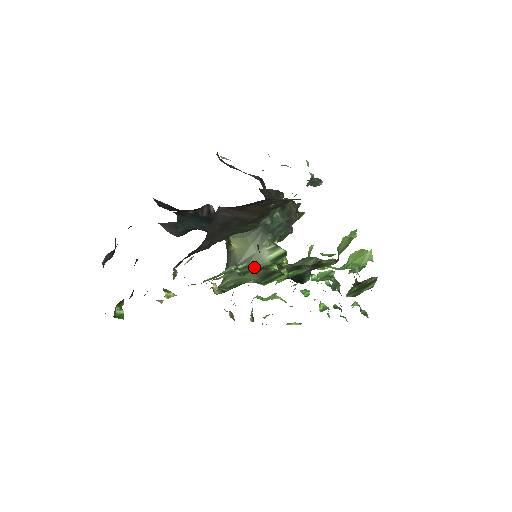
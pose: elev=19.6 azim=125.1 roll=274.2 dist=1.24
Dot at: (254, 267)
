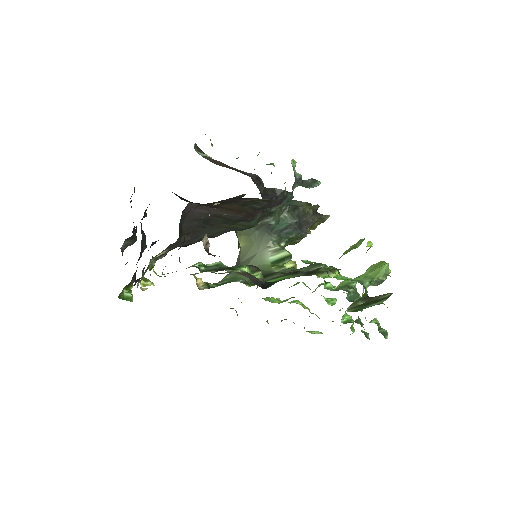
Dot at: (222, 266)
